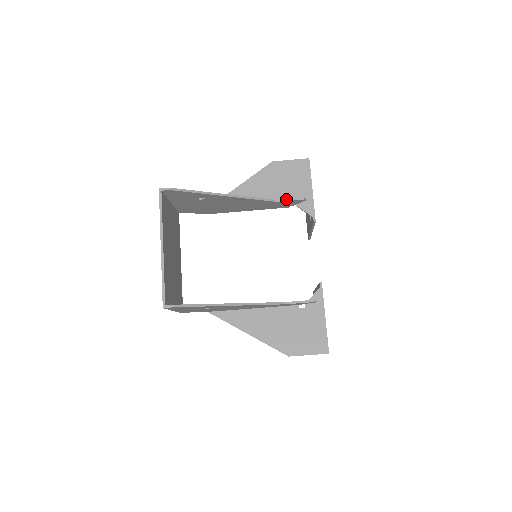
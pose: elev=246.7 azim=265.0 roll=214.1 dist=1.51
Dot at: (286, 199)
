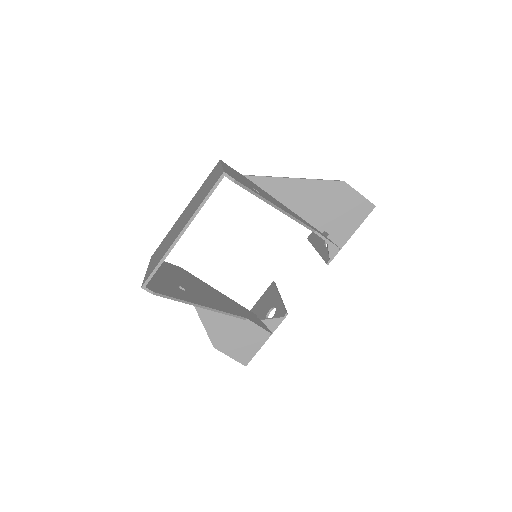
Dot at: (324, 237)
